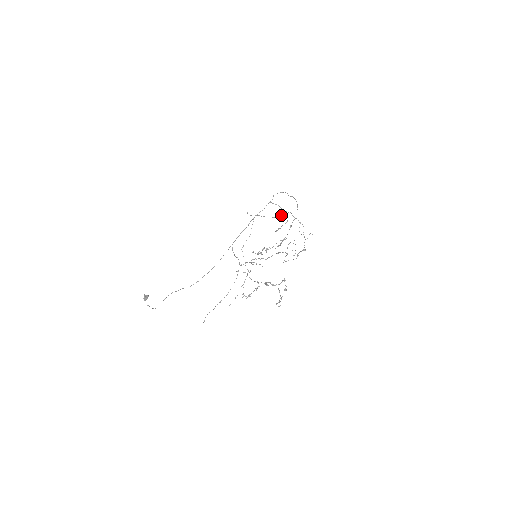
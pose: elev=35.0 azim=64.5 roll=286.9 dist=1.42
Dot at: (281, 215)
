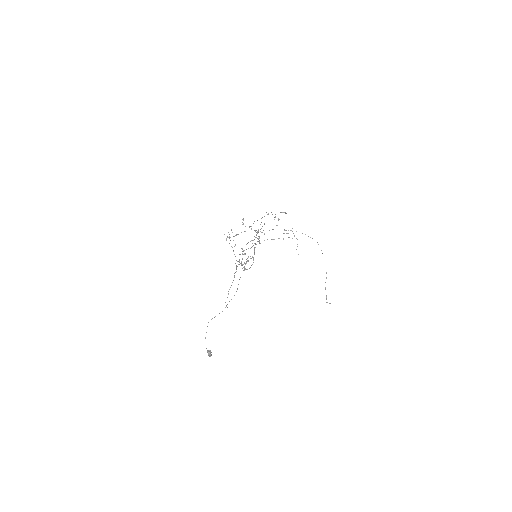
Dot at: occluded
